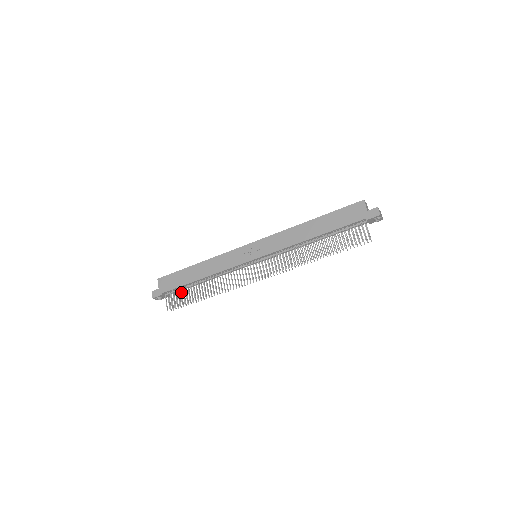
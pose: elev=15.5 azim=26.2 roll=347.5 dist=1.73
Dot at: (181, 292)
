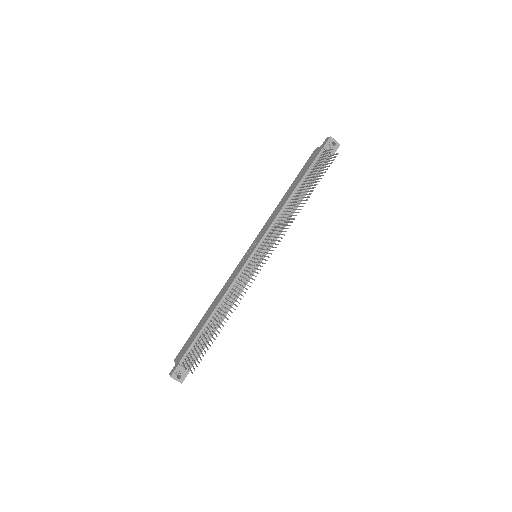
Dot at: (200, 351)
